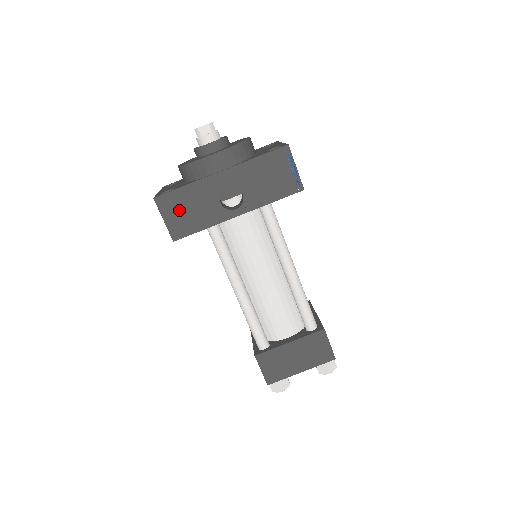
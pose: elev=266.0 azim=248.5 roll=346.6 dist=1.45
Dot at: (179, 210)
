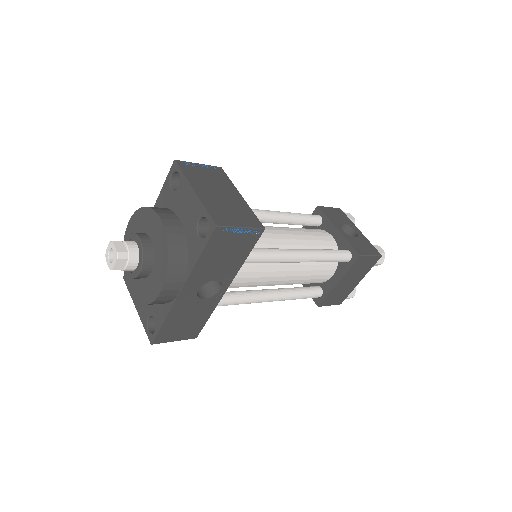
Dot at: (178, 330)
